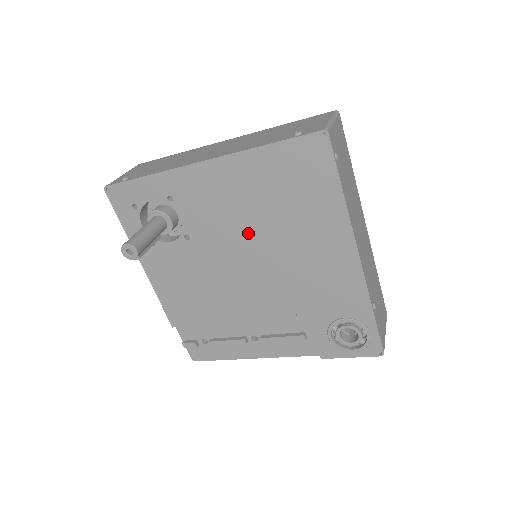
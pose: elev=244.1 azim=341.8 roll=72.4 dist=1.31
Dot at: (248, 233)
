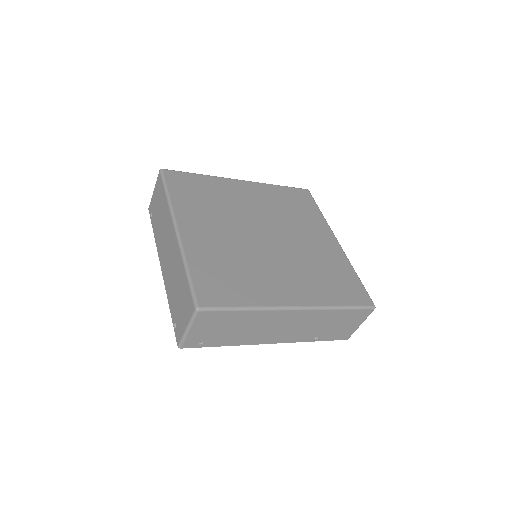
Dot at: occluded
